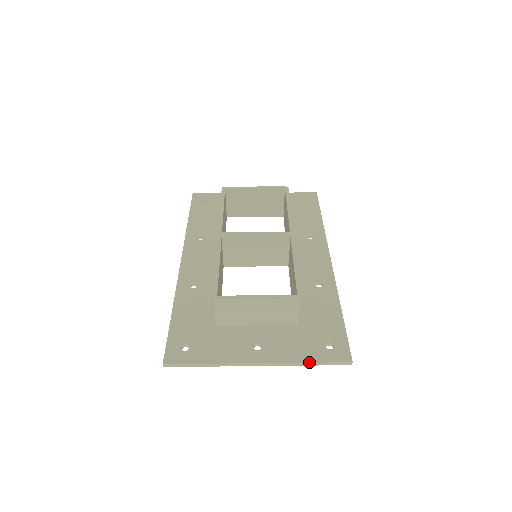
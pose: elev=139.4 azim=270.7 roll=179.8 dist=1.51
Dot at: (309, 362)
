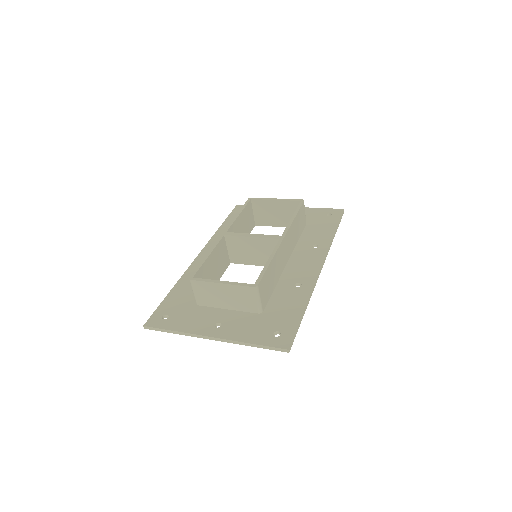
Dot at: (252, 343)
